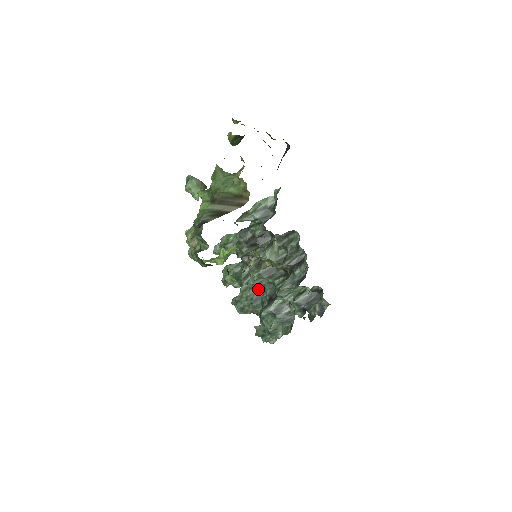
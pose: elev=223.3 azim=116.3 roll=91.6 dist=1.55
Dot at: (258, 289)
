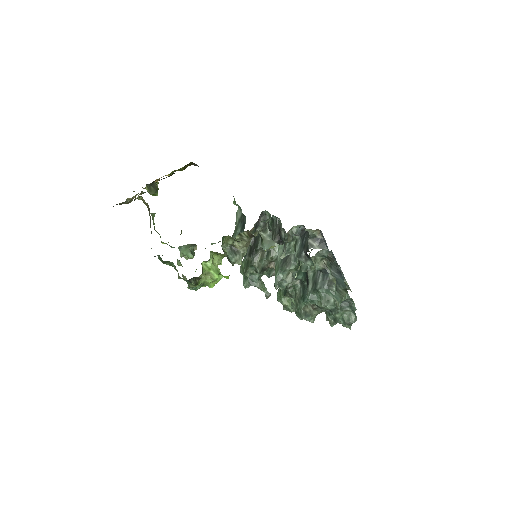
Dot at: (299, 285)
